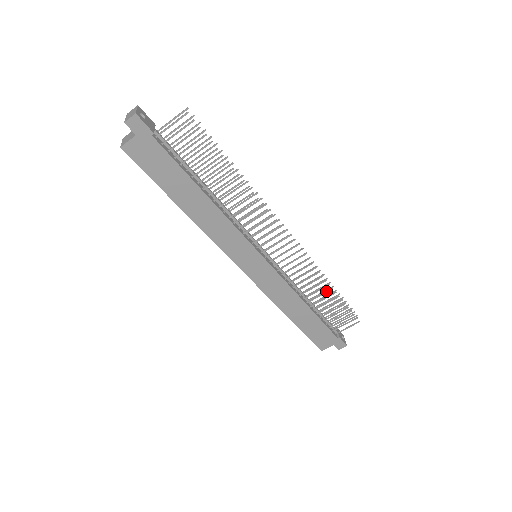
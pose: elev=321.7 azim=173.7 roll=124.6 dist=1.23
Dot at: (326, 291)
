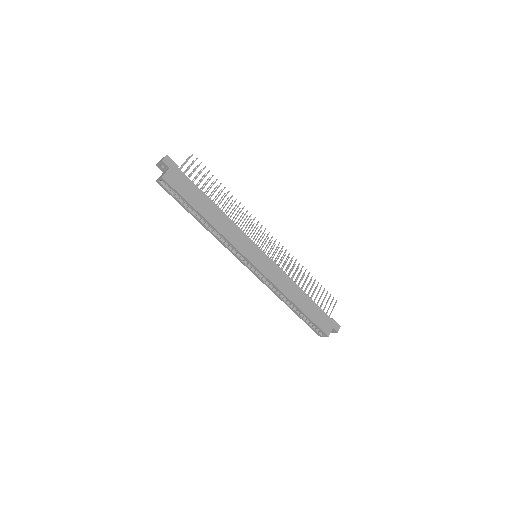
Dot at: (307, 276)
